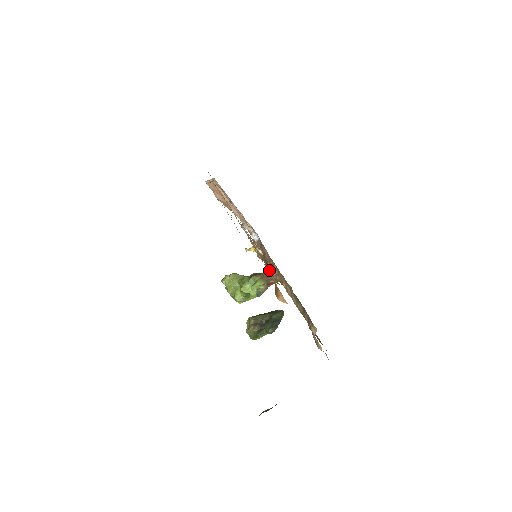
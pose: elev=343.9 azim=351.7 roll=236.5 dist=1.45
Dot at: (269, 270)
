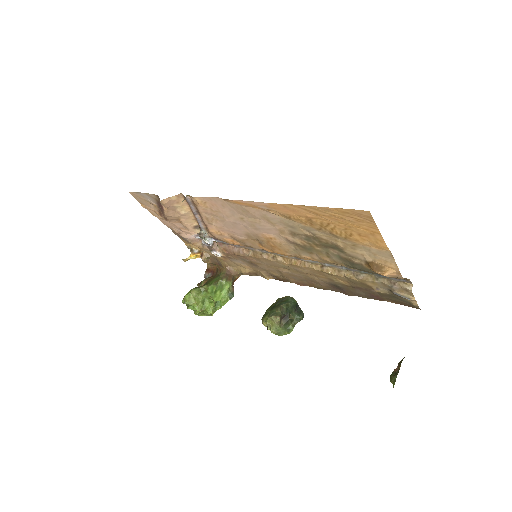
Dot at: (336, 257)
